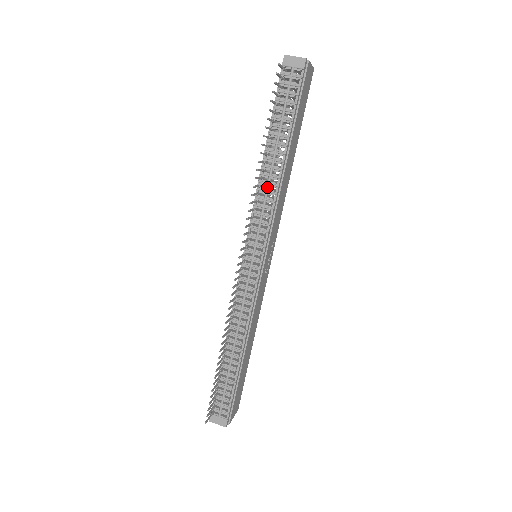
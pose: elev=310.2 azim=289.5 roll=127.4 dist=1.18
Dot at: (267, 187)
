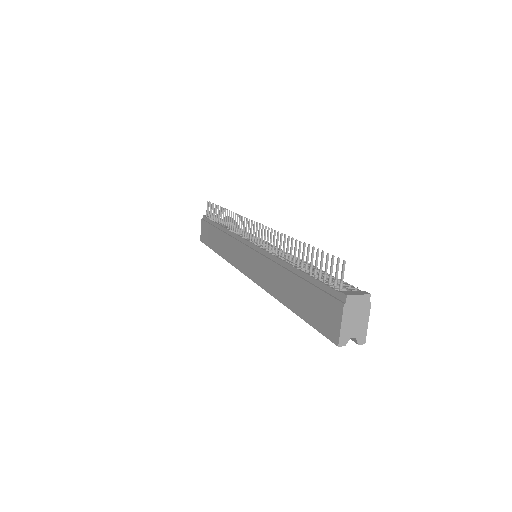
Dot at: occluded
